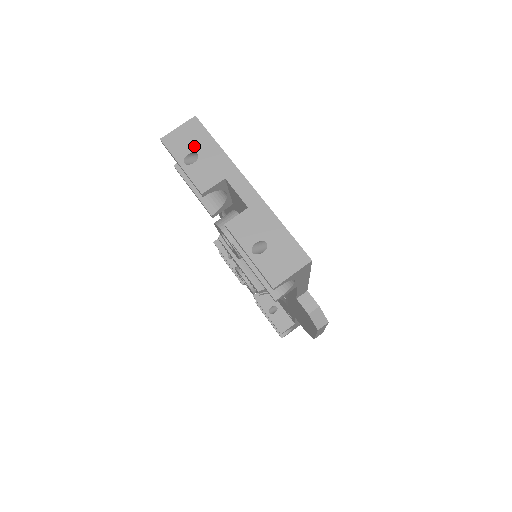
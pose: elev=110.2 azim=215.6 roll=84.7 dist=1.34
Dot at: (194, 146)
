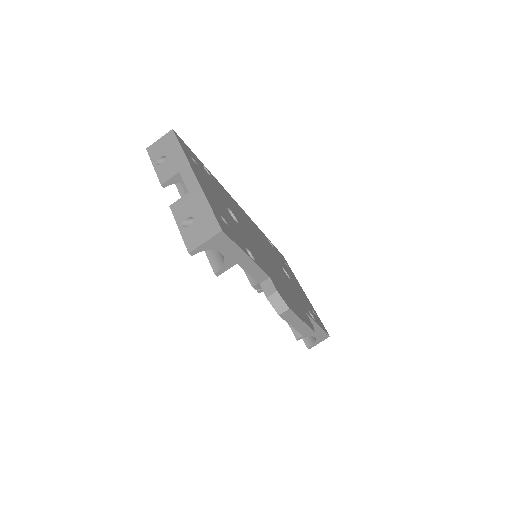
Dot at: (166, 151)
